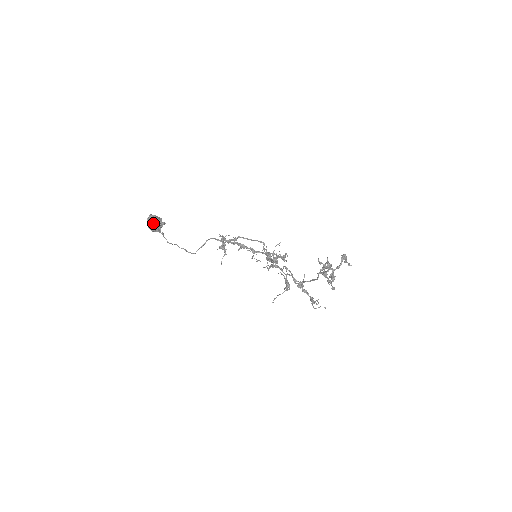
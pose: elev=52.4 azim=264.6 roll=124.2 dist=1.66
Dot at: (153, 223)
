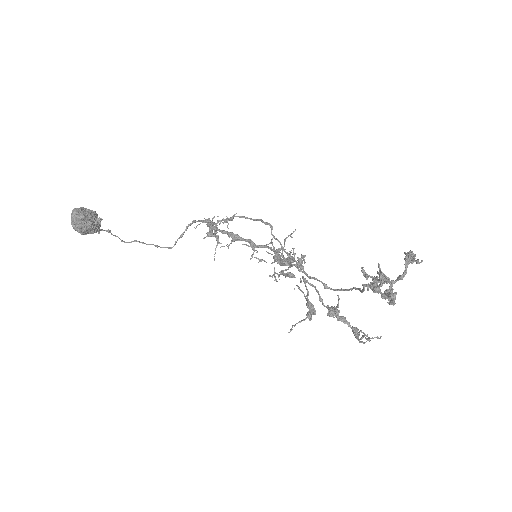
Dot at: (79, 223)
